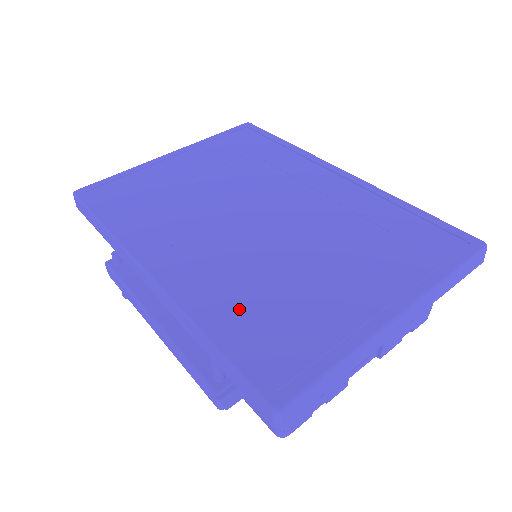
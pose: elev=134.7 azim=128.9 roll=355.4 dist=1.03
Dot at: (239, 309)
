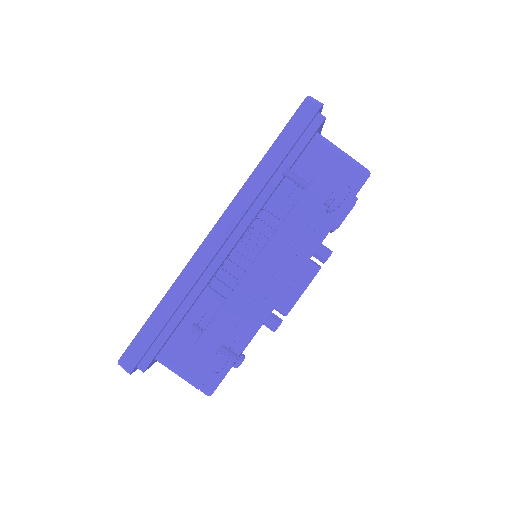
Dot at: occluded
